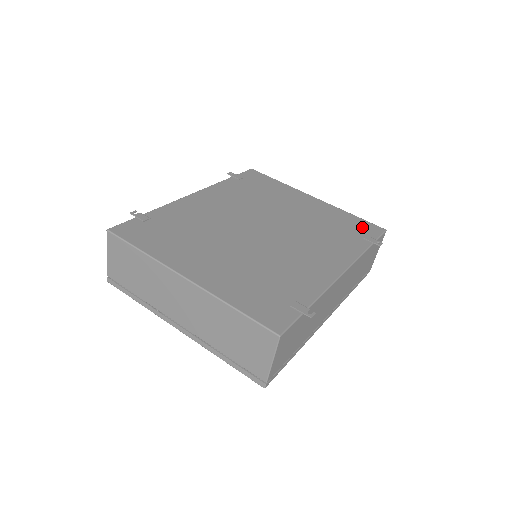
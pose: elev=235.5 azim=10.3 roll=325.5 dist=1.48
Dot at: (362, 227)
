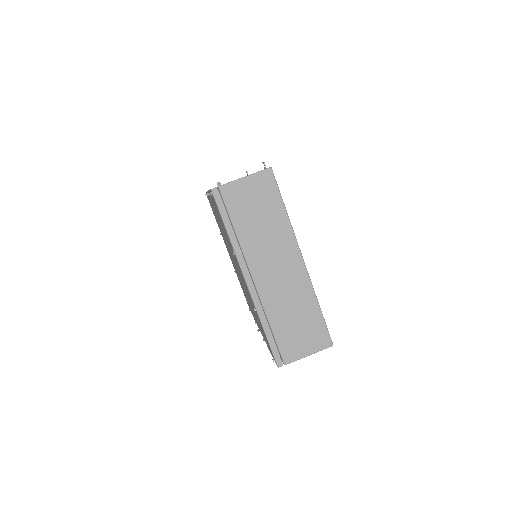
Dot at: occluded
